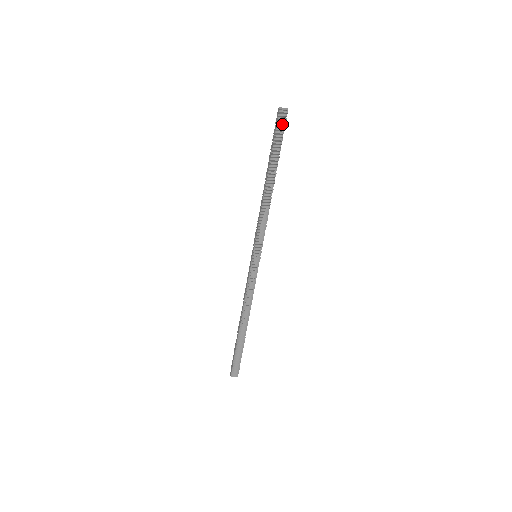
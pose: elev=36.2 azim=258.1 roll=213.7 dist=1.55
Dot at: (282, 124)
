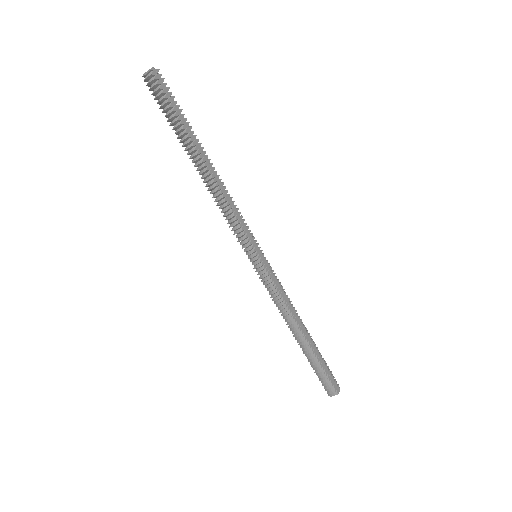
Dot at: (158, 92)
